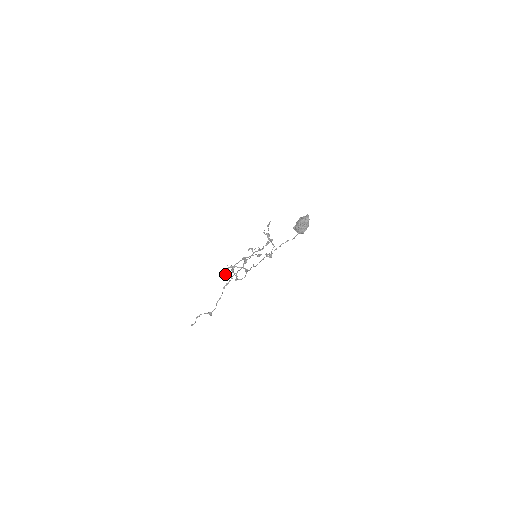
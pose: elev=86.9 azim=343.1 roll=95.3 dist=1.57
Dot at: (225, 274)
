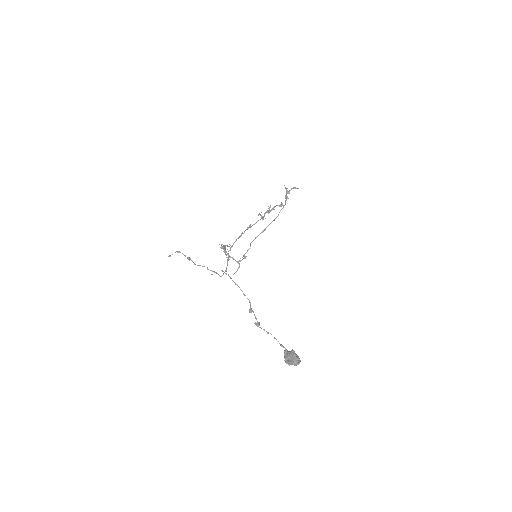
Dot at: (221, 248)
